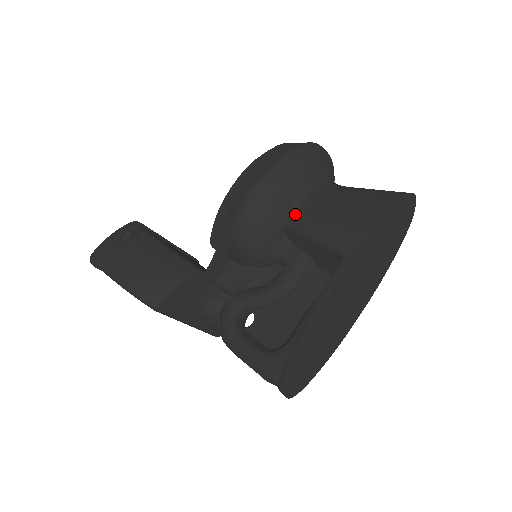
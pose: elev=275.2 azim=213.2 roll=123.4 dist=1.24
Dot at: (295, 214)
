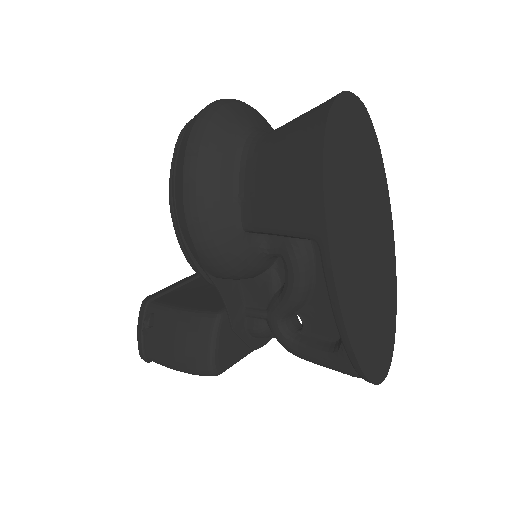
Dot at: (246, 213)
